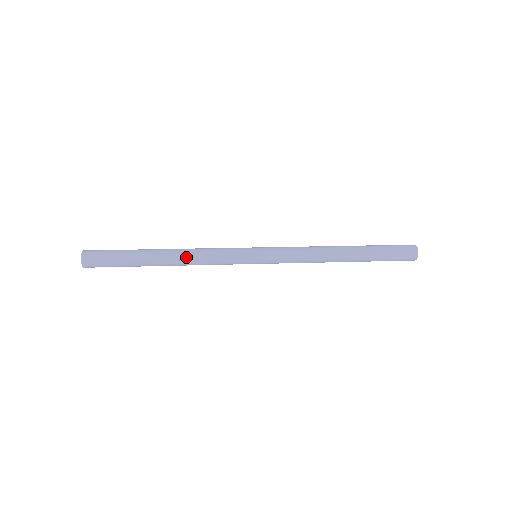
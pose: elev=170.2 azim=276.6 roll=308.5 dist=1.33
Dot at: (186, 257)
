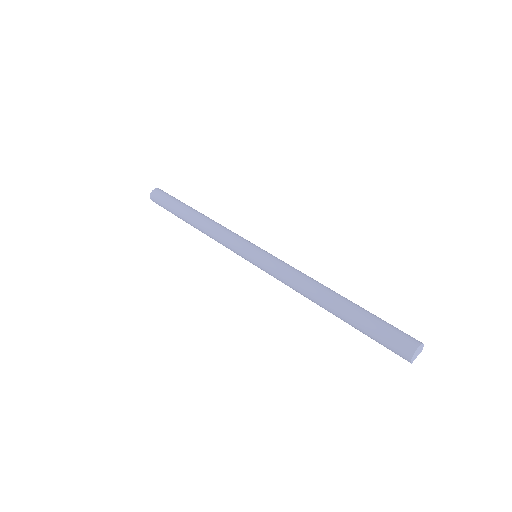
Dot at: (205, 224)
